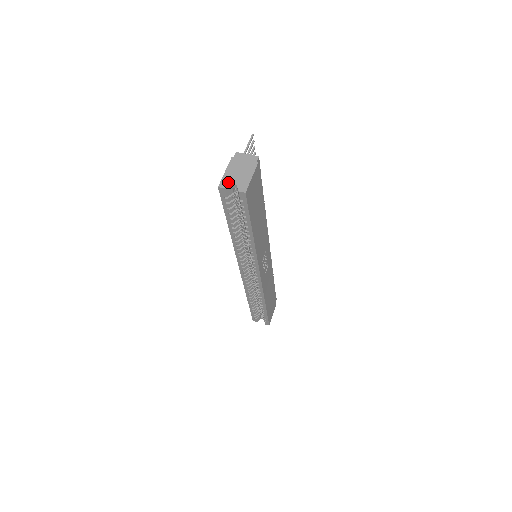
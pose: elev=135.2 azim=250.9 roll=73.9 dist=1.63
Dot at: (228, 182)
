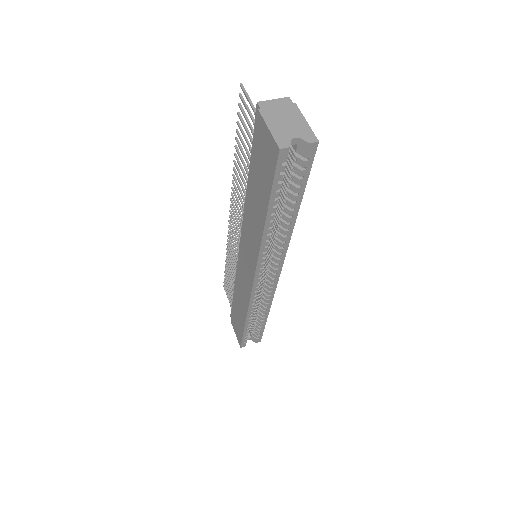
Dot at: (286, 138)
